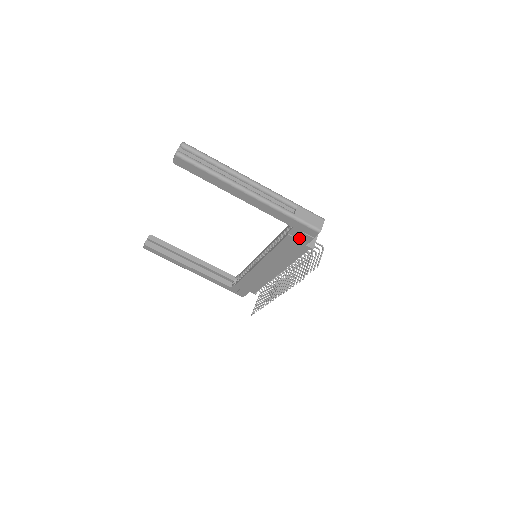
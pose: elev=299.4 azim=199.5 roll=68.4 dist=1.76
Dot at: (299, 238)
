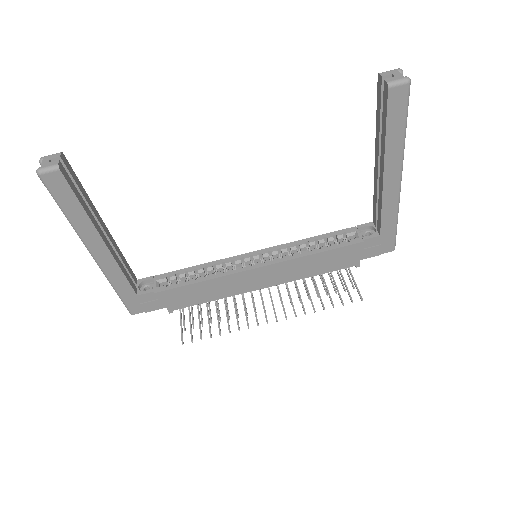
Dot at: (367, 249)
